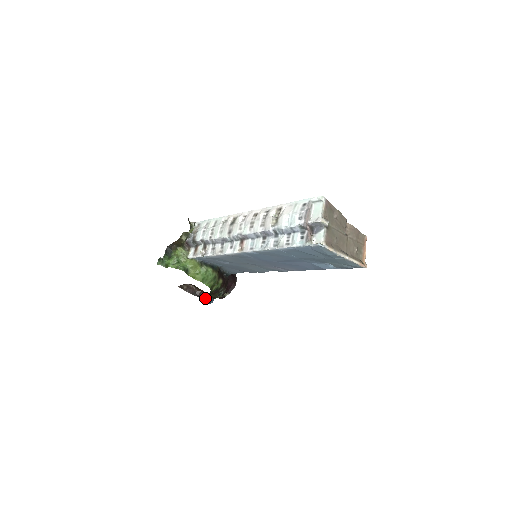
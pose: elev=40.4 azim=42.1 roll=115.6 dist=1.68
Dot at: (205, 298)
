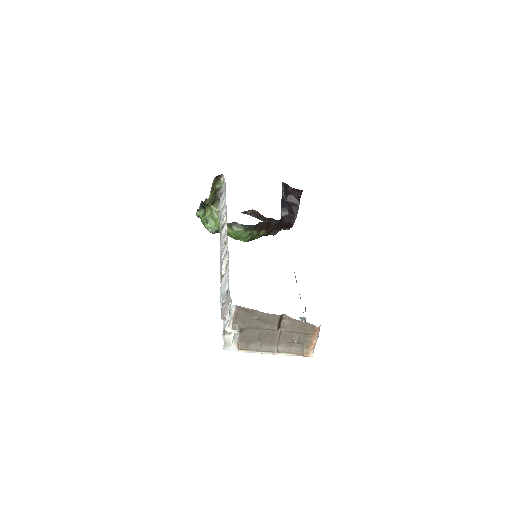
Dot at: occluded
